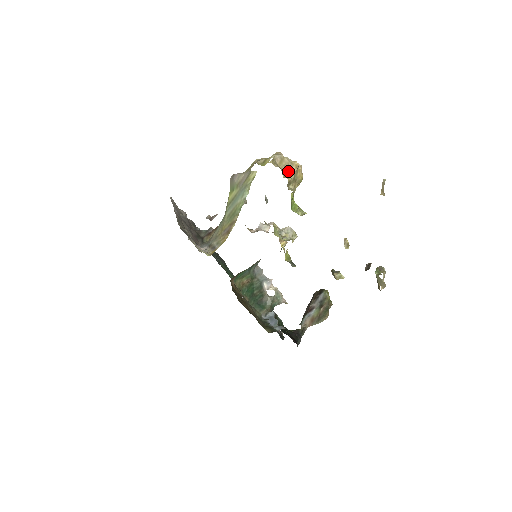
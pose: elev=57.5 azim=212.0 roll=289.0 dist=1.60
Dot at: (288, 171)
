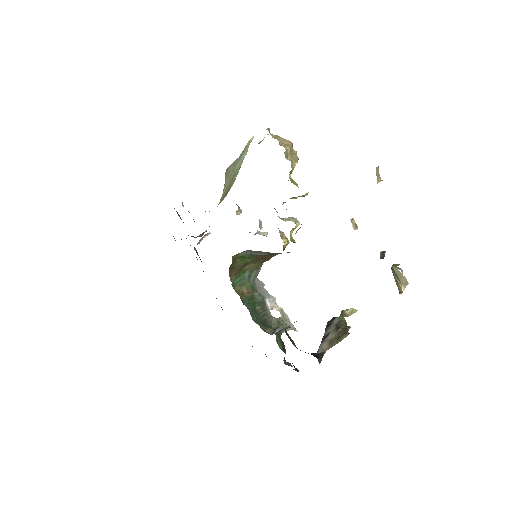
Dot at: (284, 144)
